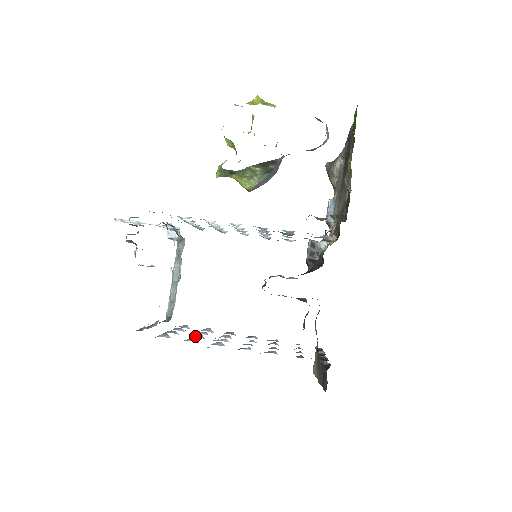
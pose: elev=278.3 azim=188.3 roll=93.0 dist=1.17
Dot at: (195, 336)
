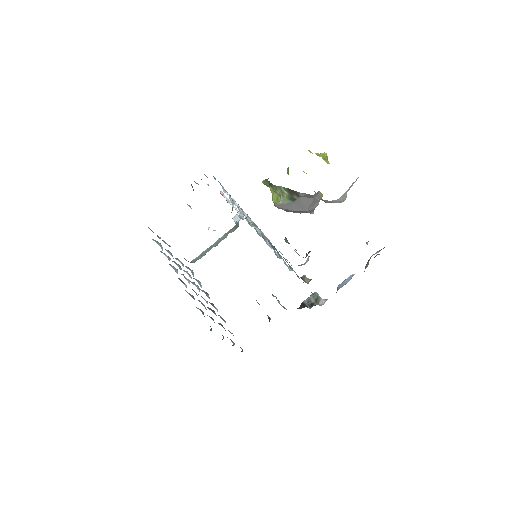
Dot at: (179, 267)
